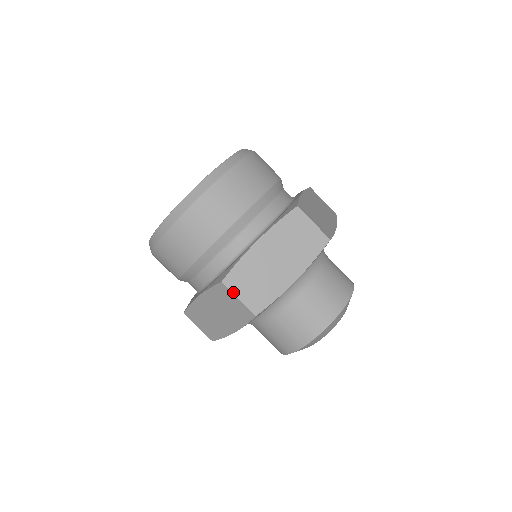
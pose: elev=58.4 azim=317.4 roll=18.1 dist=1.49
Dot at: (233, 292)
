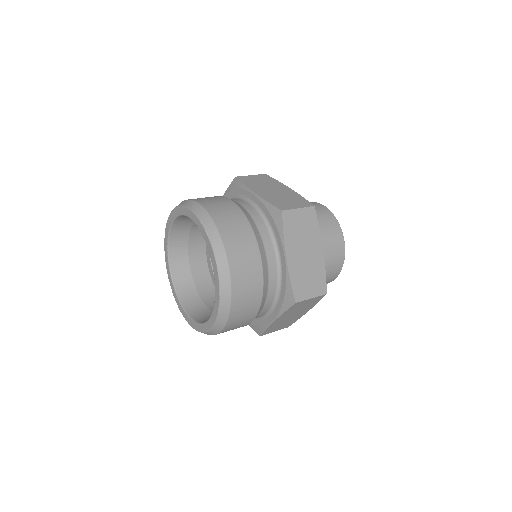
Dot at: occluded
